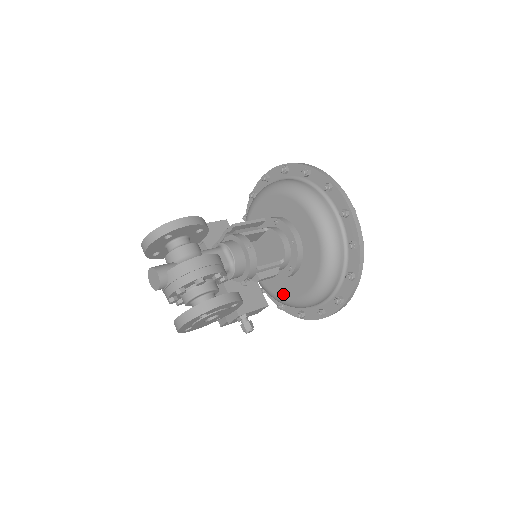
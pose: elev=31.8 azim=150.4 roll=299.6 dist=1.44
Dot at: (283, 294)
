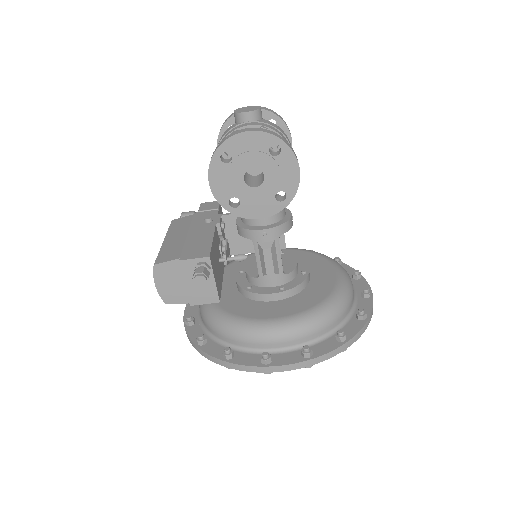
Dot at: (239, 312)
